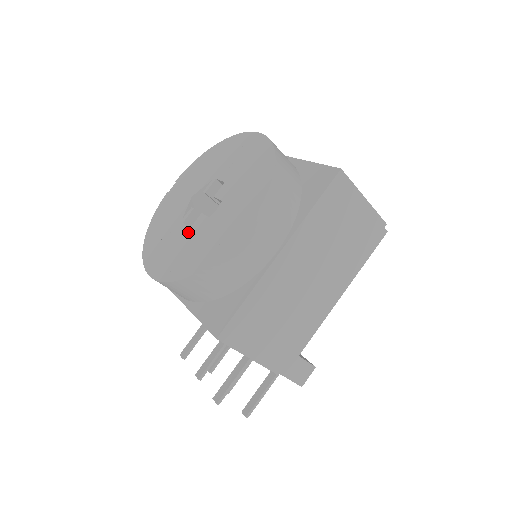
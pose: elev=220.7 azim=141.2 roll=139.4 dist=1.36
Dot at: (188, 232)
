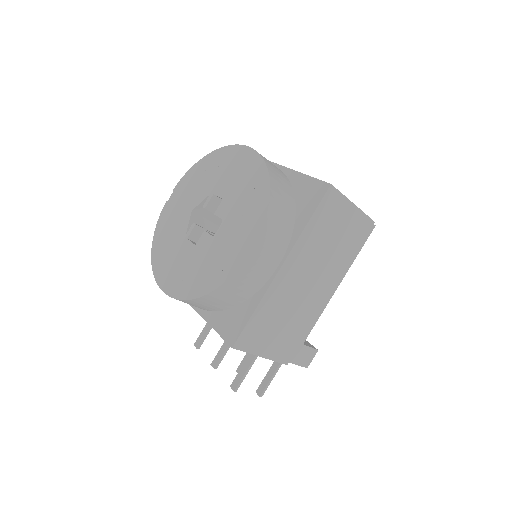
Dot at: (194, 249)
